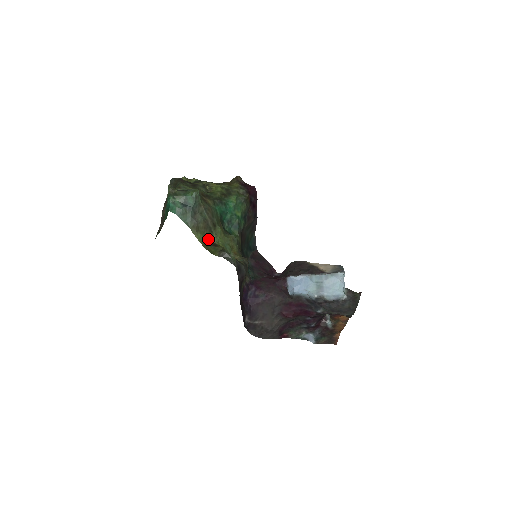
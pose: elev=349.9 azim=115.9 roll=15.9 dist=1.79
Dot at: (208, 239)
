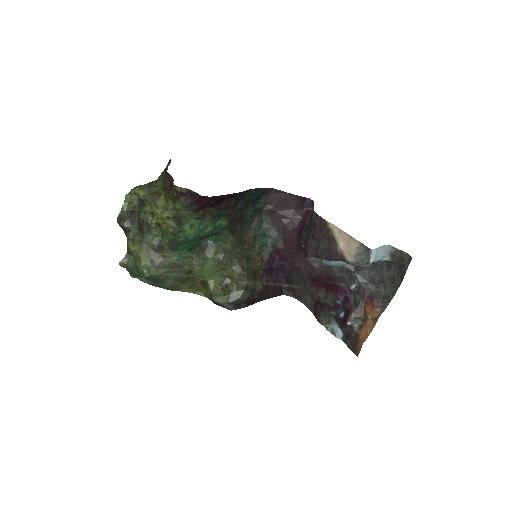
Dot at: (194, 283)
